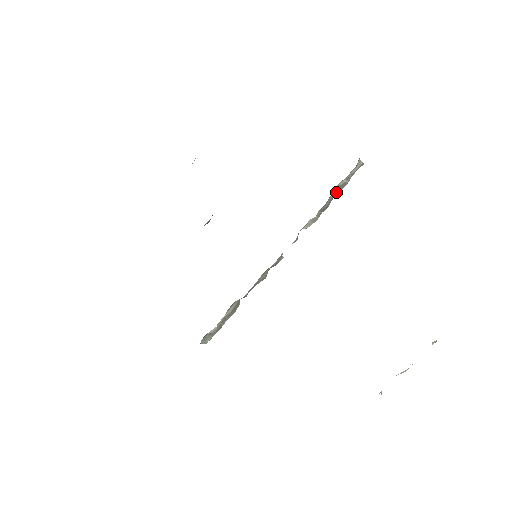
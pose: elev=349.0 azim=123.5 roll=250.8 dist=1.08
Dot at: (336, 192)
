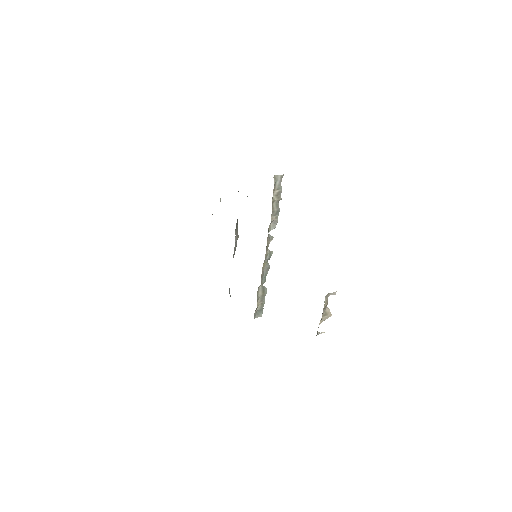
Dot at: (276, 200)
